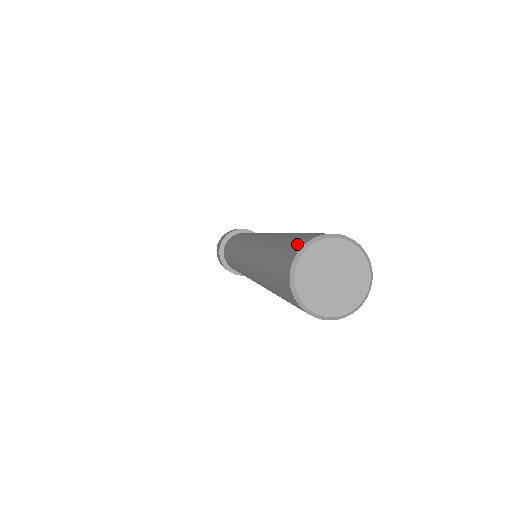
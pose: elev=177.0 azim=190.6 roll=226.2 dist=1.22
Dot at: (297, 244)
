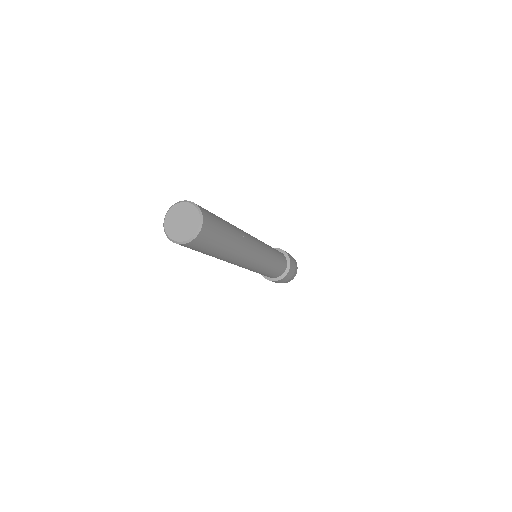
Dot at: occluded
